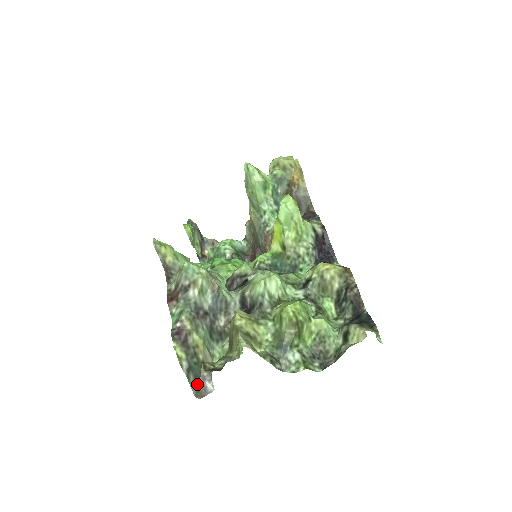
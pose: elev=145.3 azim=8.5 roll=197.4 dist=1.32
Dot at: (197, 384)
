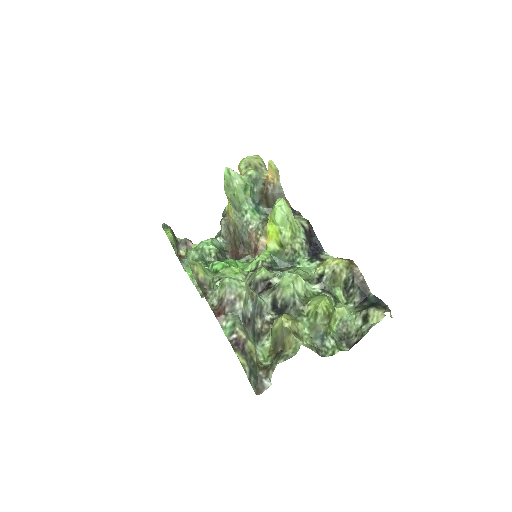
Dot at: (256, 383)
